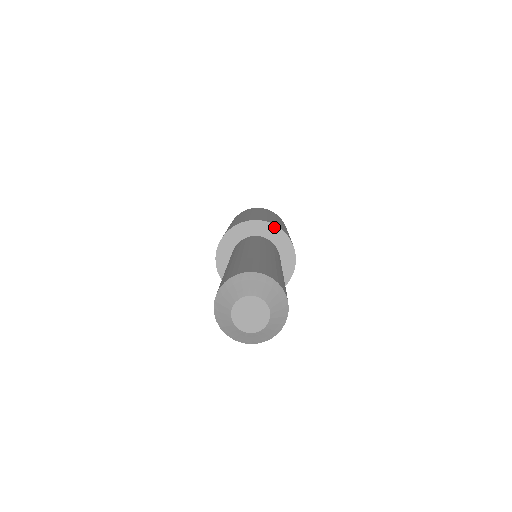
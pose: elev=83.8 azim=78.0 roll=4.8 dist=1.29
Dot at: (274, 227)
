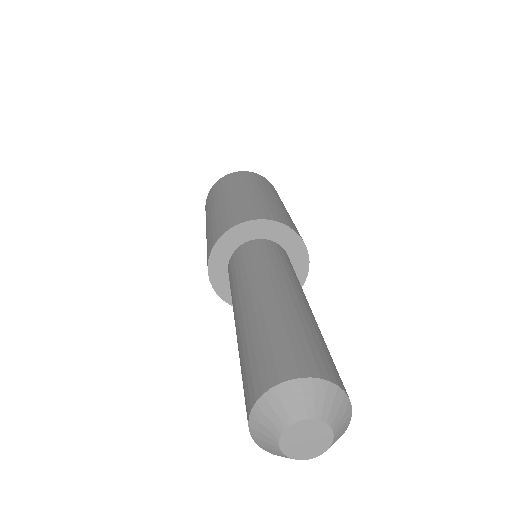
Dot at: (233, 230)
